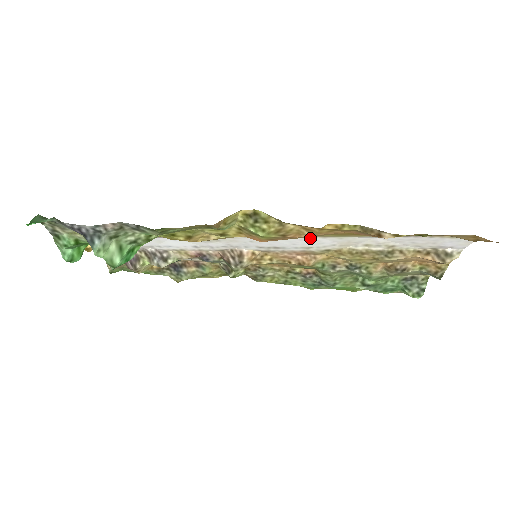
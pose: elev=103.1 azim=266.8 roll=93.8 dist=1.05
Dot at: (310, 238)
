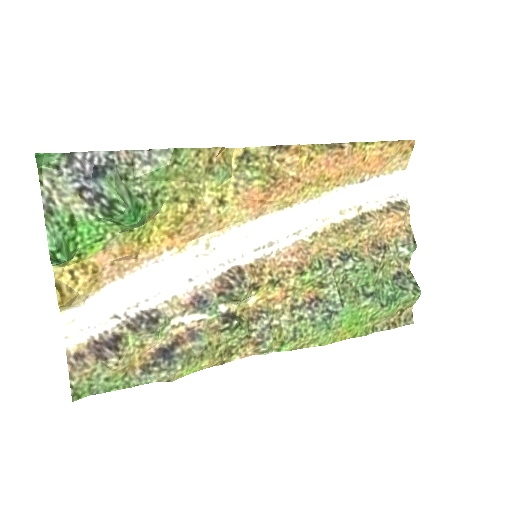
Dot at: (295, 208)
